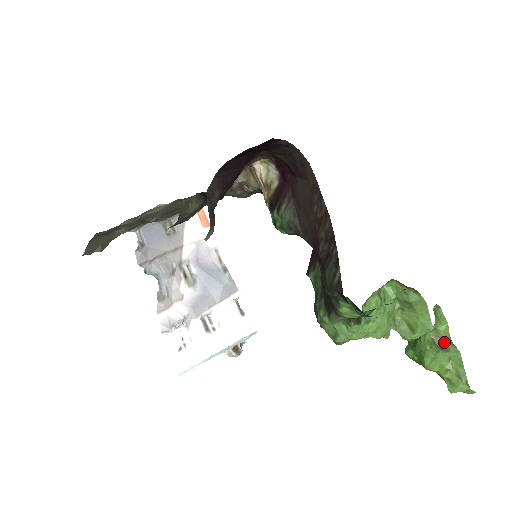
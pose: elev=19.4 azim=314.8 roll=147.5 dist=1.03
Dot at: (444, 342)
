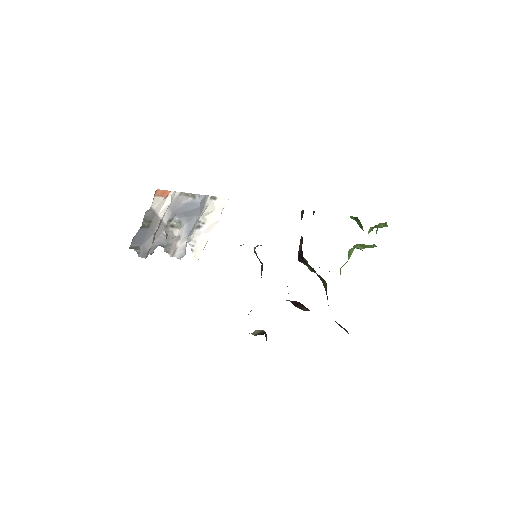
Dot at: occluded
